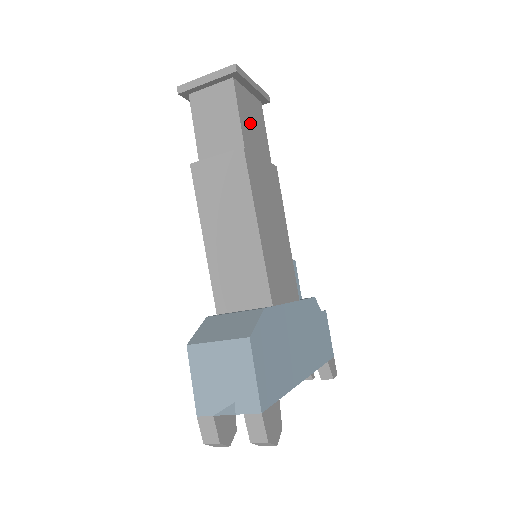
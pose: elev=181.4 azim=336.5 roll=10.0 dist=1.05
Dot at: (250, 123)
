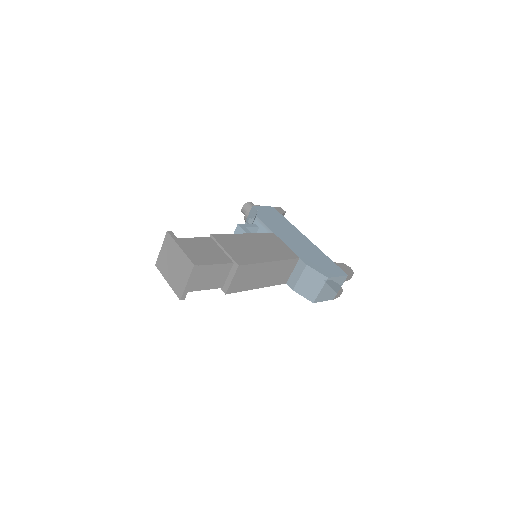
Dot at: (207, 254)
